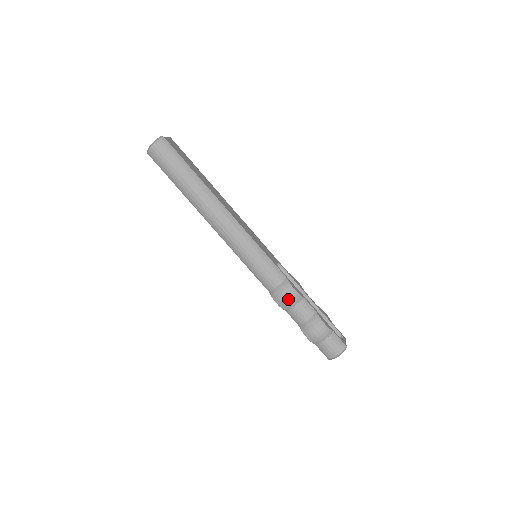
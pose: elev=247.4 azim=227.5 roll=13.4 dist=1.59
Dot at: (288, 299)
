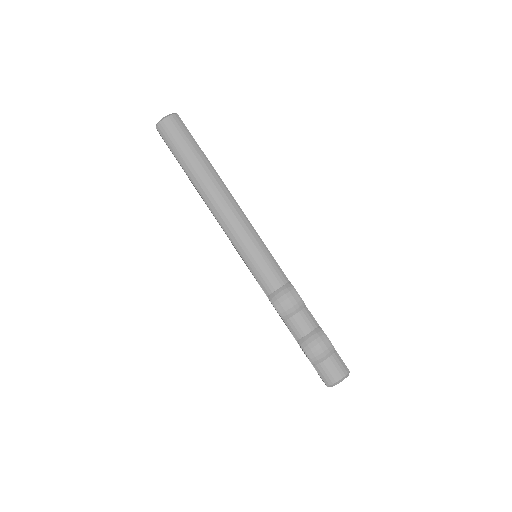
Dot at: (290, 303)
